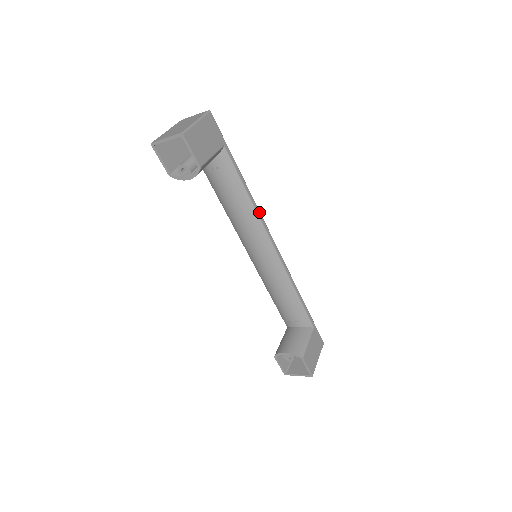
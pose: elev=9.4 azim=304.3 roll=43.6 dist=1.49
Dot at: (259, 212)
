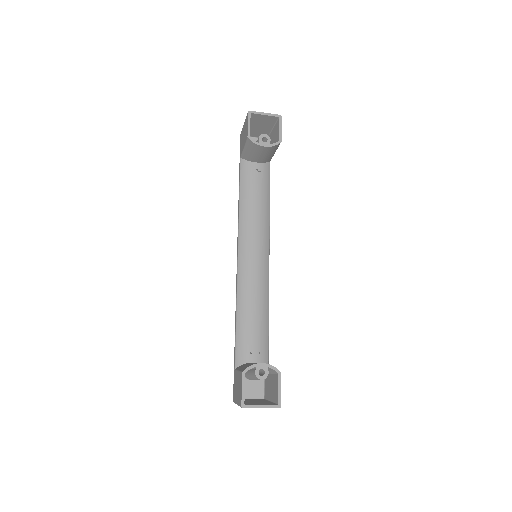
Dot at: (269, 224)
